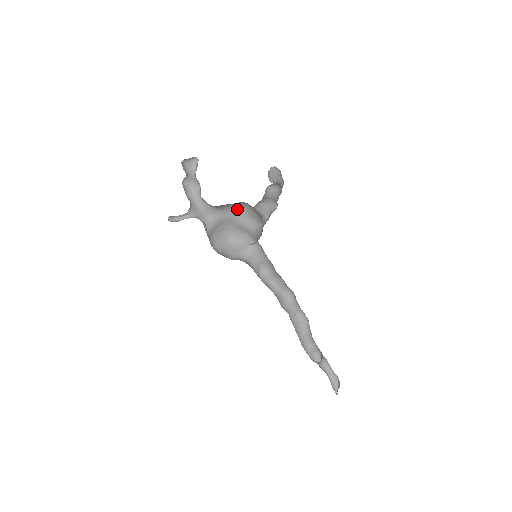
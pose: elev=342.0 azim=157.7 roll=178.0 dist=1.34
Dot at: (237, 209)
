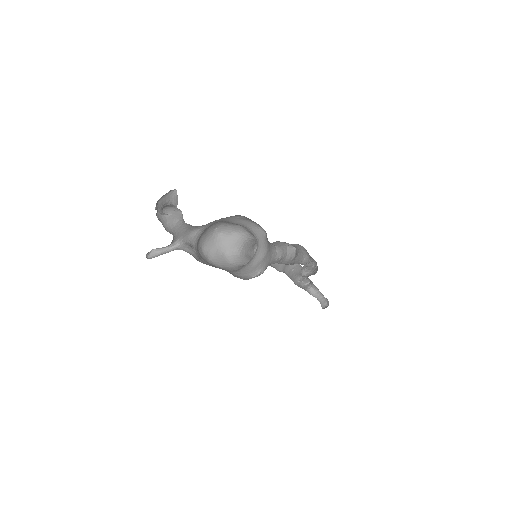
Dot at: (230, 216)
